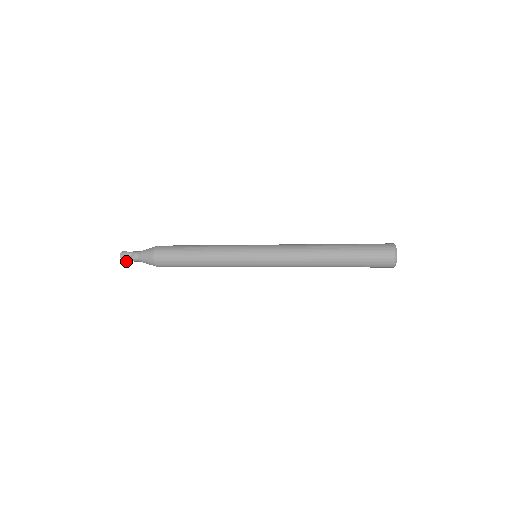
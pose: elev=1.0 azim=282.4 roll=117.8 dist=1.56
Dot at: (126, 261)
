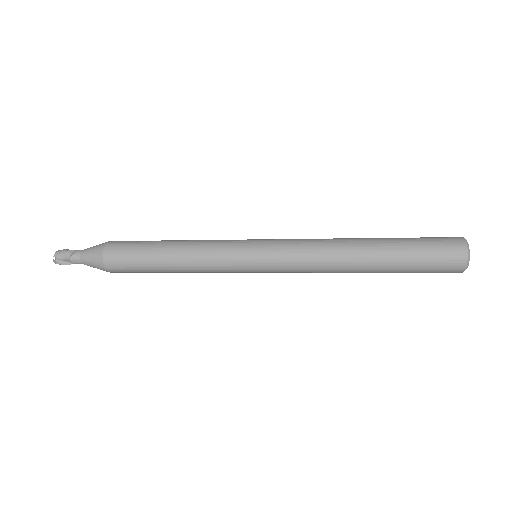
Dot at: (62, 264)
